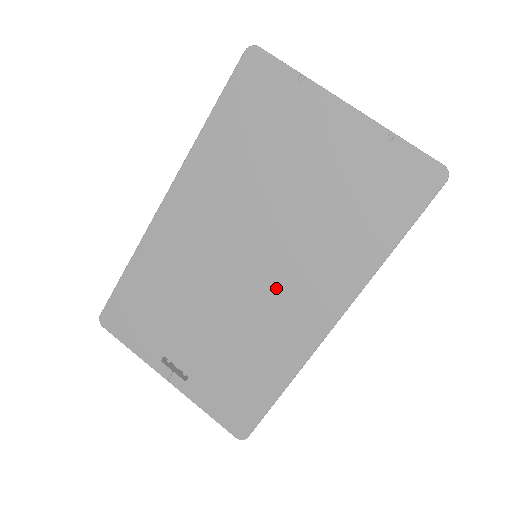
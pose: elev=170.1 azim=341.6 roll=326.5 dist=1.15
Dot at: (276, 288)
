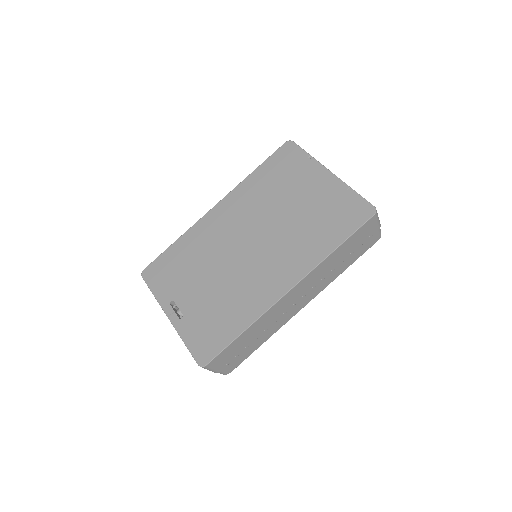
Dot at: (261, 263)
